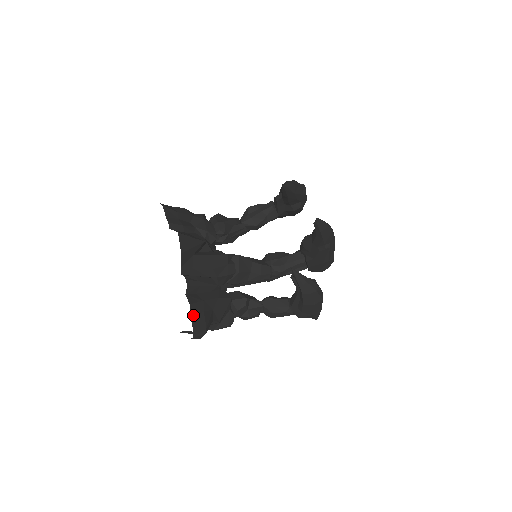
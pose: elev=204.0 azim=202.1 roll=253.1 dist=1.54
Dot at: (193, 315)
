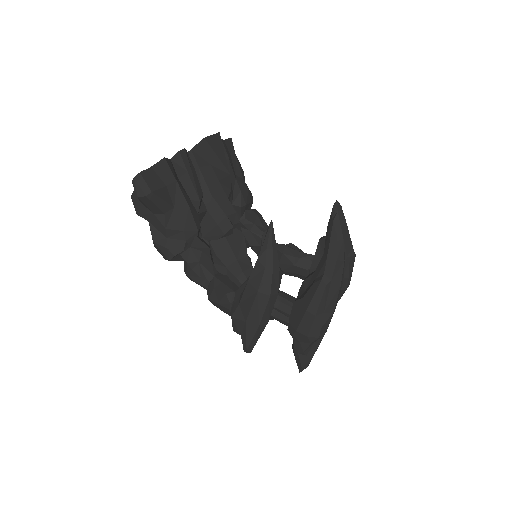
Dot at: (156, 169)
